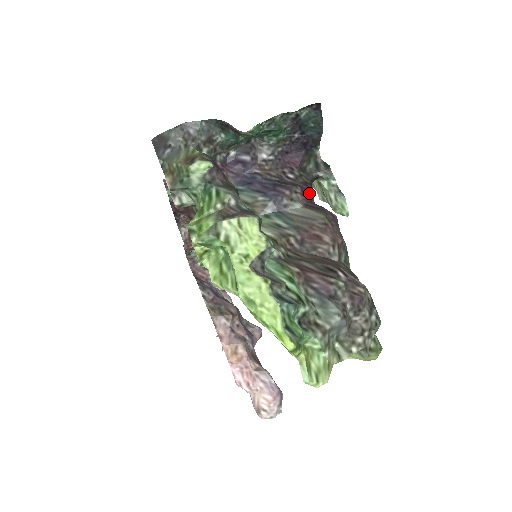
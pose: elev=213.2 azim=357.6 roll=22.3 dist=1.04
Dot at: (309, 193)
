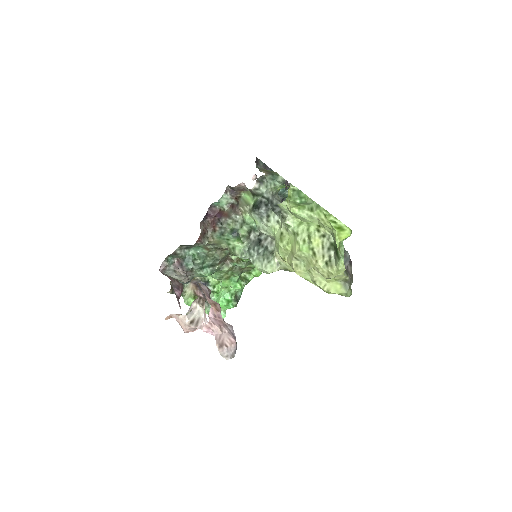
Dot at: occluded
